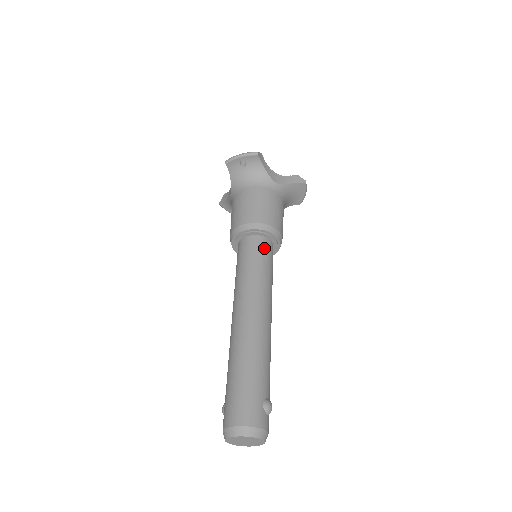
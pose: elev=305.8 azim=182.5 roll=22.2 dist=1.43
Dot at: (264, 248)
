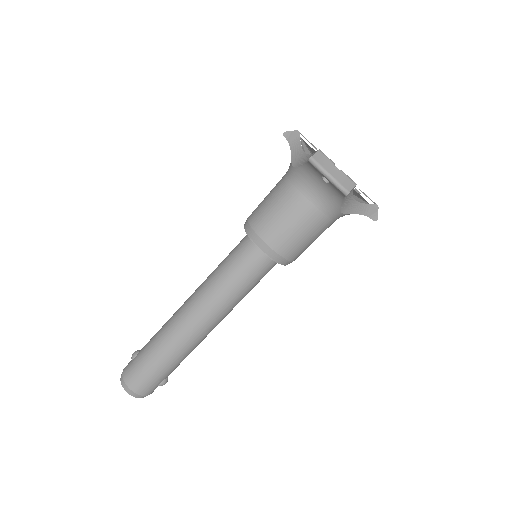
Dot at: (263, 271)
